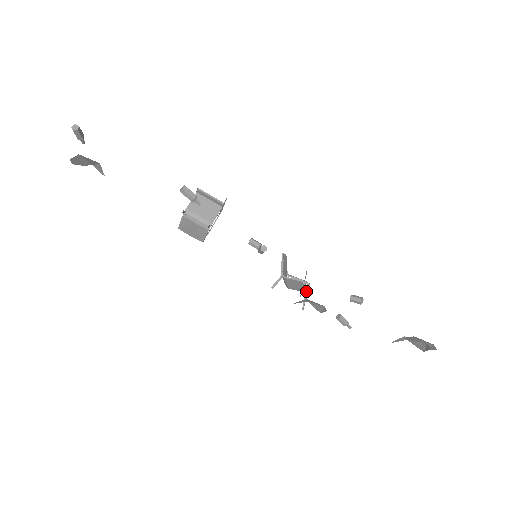
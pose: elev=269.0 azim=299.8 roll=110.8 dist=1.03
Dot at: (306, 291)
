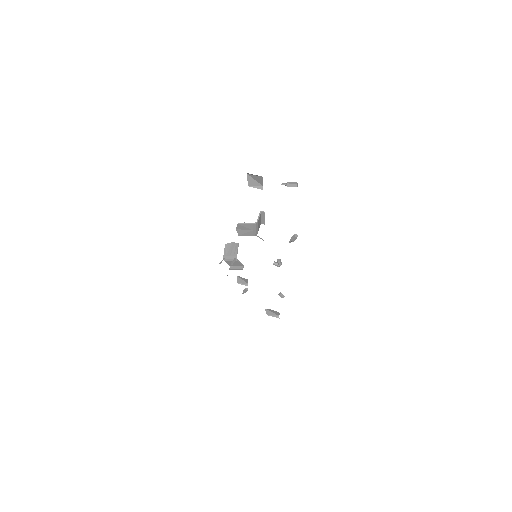
Dot at: (235, 268)
